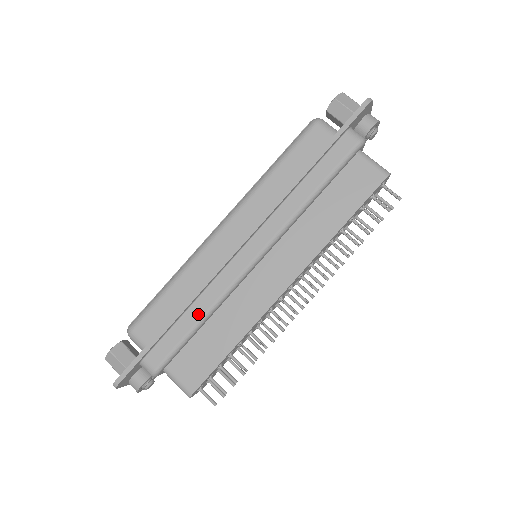
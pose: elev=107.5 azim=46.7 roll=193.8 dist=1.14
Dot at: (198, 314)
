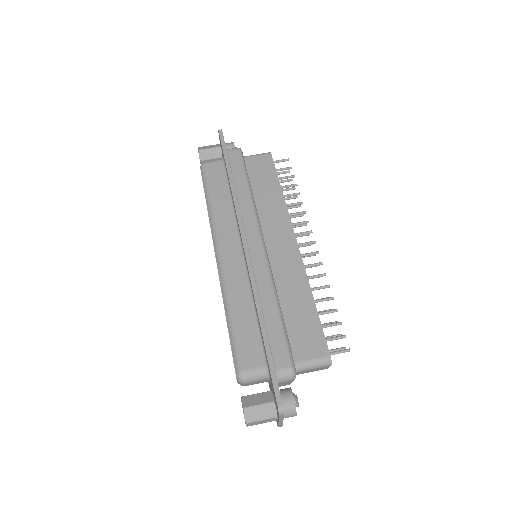
Dot at: (271, 304)
